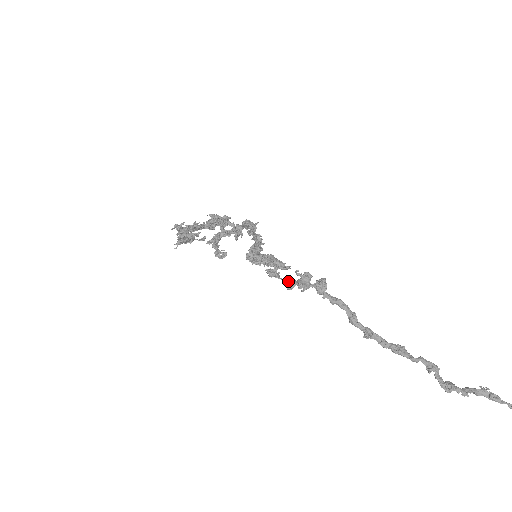
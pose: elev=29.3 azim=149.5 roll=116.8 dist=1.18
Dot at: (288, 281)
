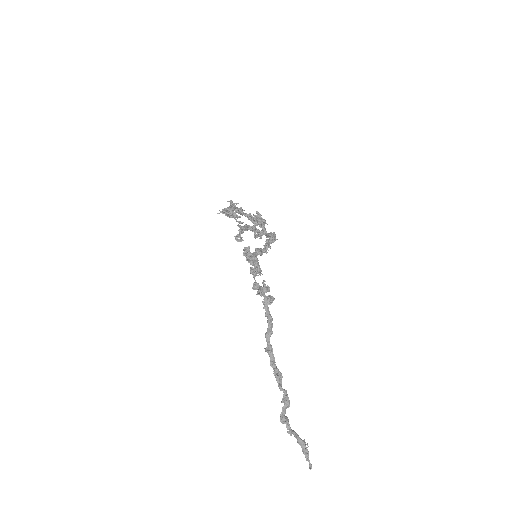
Dot at: (257, 283)
